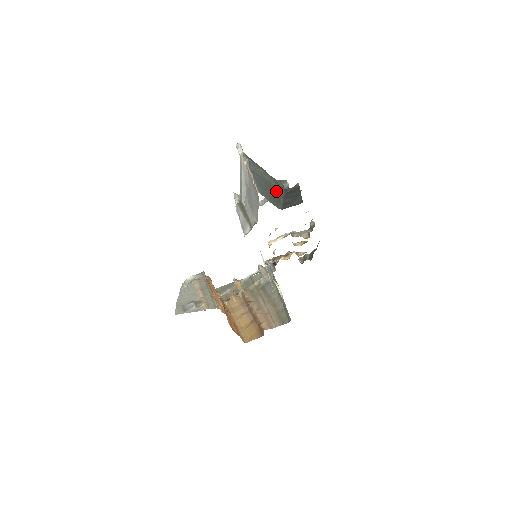
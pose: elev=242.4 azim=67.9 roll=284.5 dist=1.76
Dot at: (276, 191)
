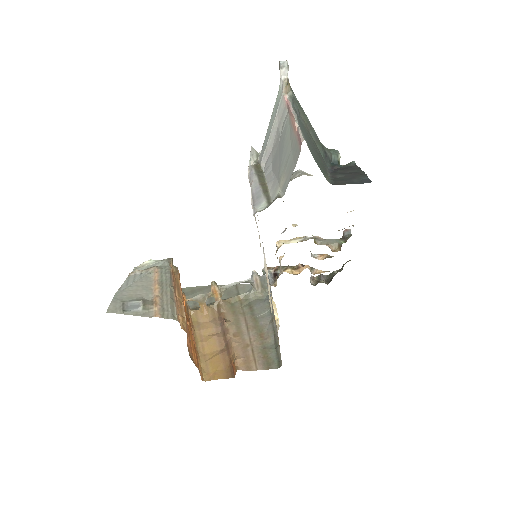
Dot at: (322, 159)
